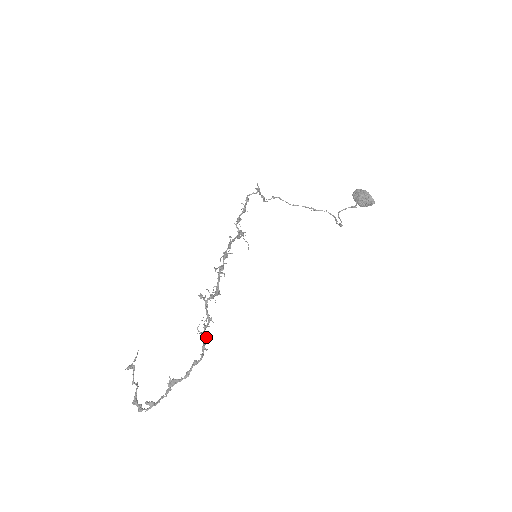
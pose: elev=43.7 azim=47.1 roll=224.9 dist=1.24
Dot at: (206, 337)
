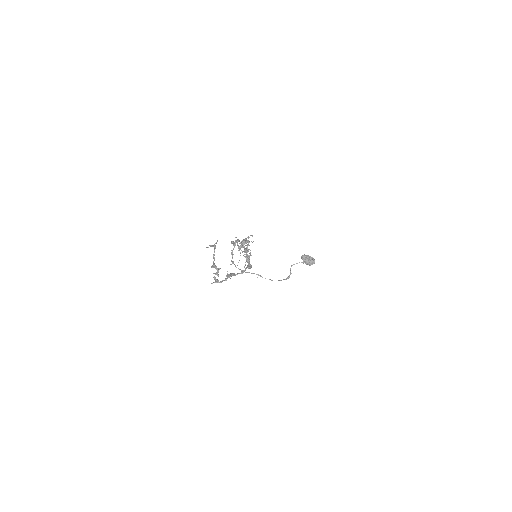
Dot at: (249, 262)
